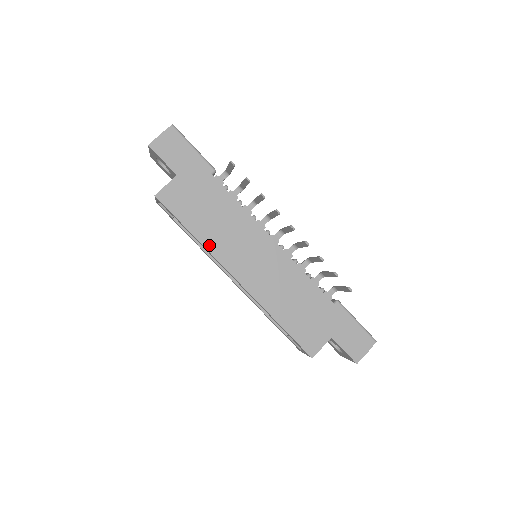
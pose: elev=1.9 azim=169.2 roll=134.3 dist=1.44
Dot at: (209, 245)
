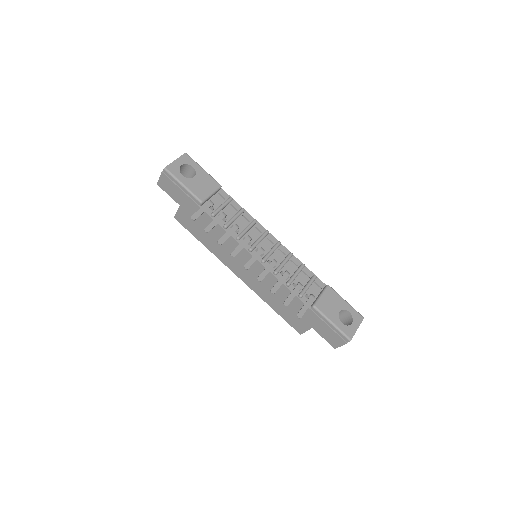
Dot at: (215, 253)
